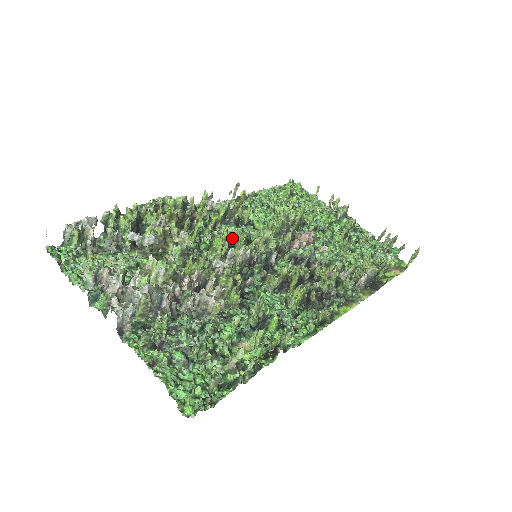
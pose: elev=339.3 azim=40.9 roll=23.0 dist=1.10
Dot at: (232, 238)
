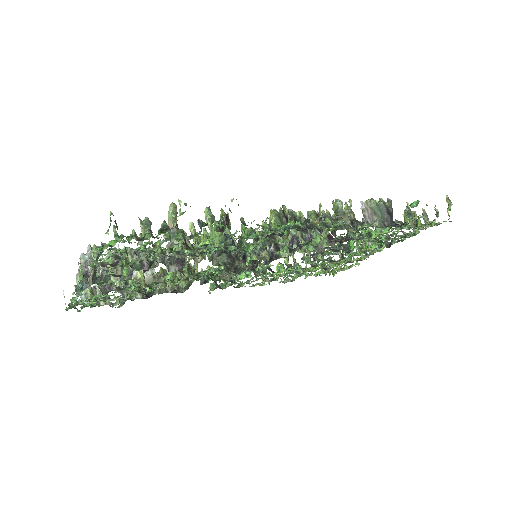
Dot at: occluded
